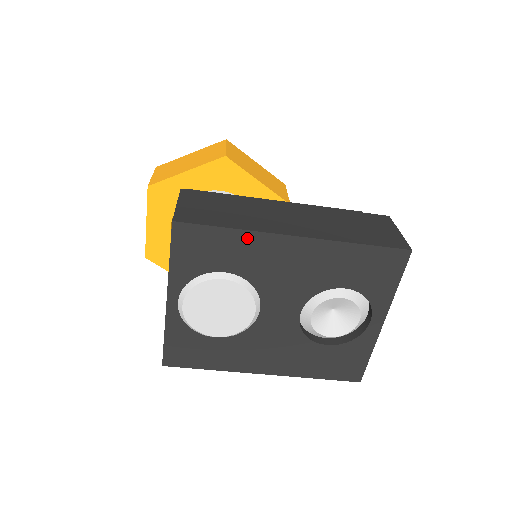
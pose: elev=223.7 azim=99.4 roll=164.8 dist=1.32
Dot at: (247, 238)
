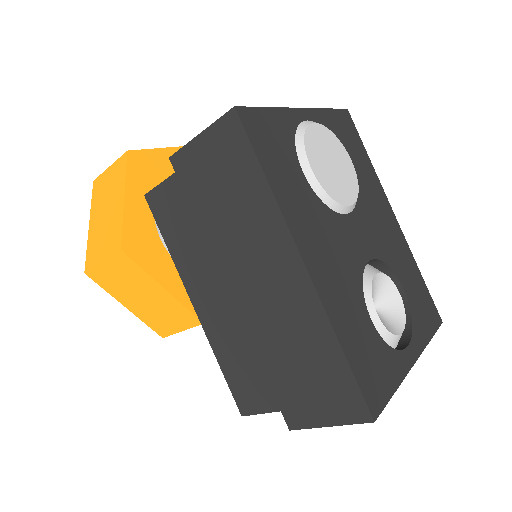
Dot at: (373, 174)
